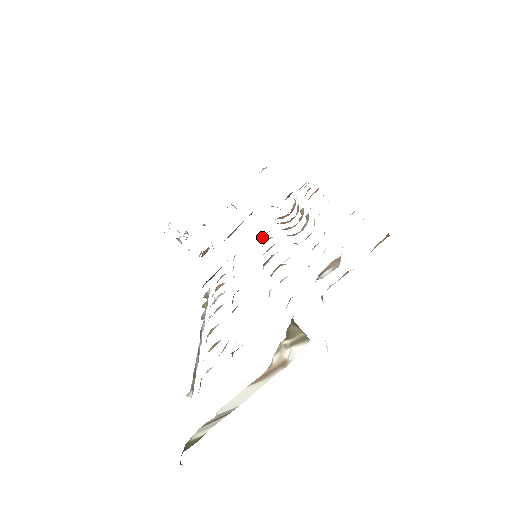
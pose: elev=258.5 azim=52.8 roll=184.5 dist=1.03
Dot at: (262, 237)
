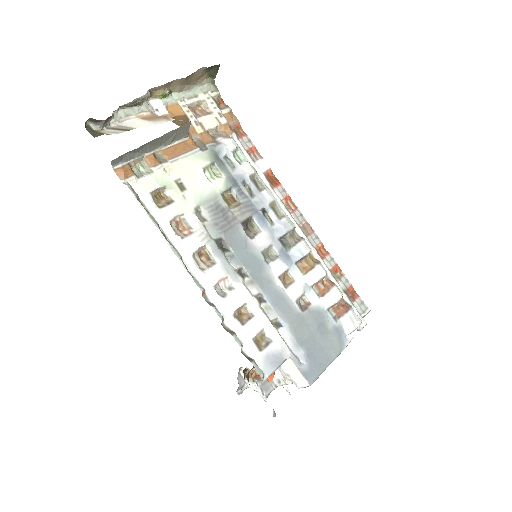
Dot at: (303, 306)
